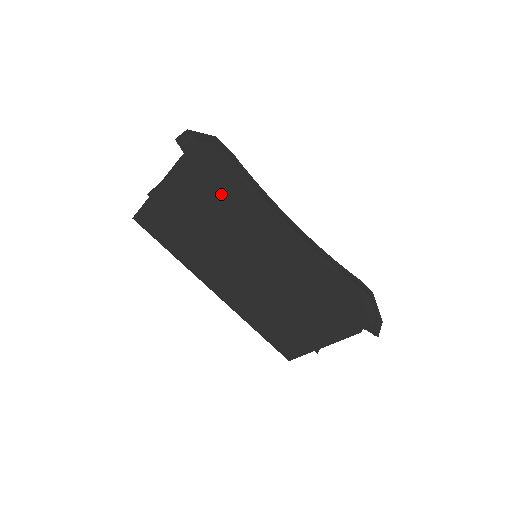
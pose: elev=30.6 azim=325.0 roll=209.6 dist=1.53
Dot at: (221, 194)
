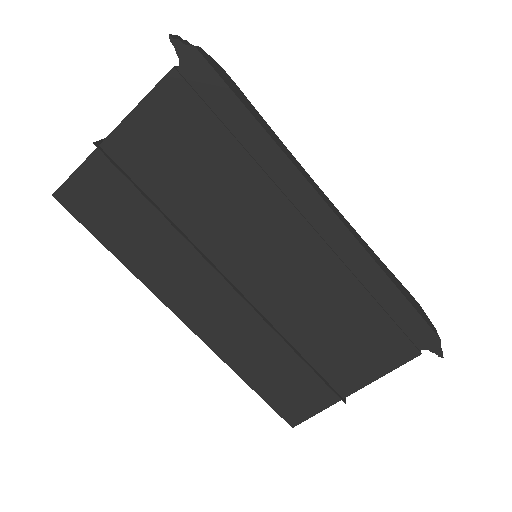
Dot at: (233, 134)
